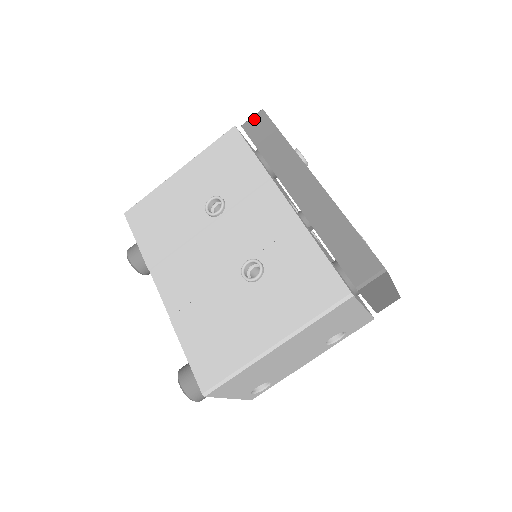
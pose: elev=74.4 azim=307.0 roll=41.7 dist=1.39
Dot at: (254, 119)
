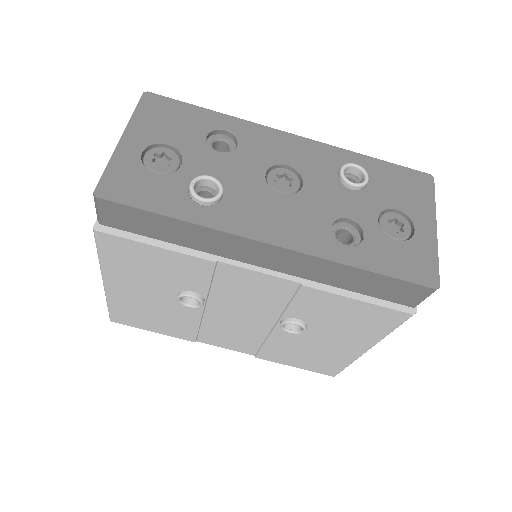
Dot at: (104, 213)
